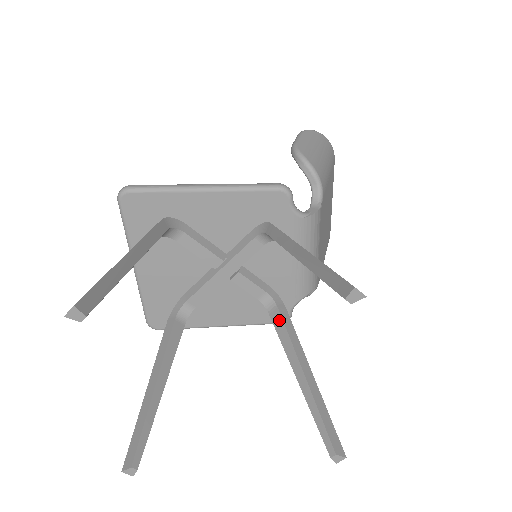
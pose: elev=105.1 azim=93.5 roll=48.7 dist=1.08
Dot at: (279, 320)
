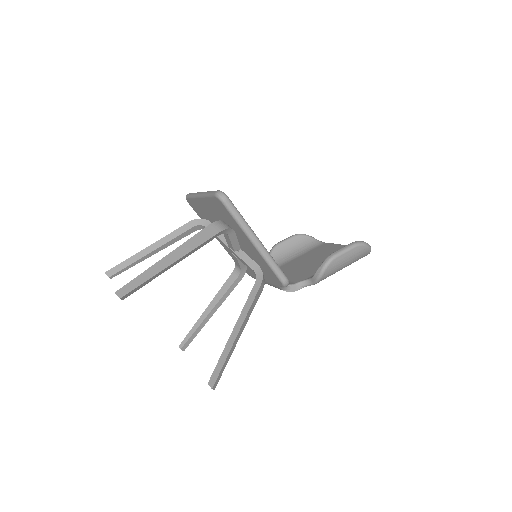
Dot at: (230, 283)
